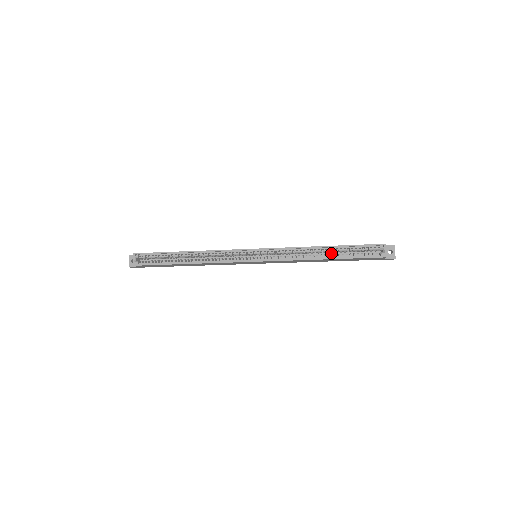
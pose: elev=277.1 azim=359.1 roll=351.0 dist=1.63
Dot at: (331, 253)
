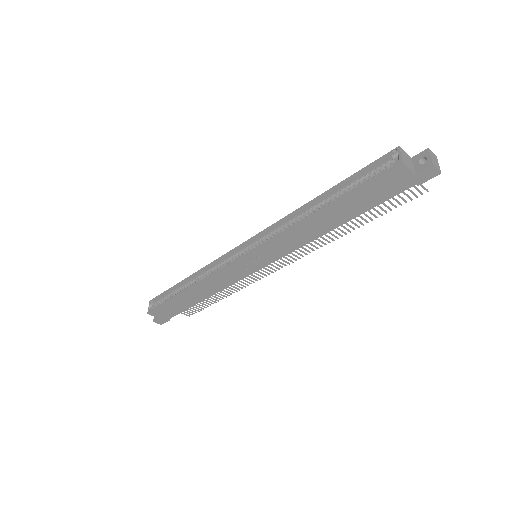
Dot at: occluded
